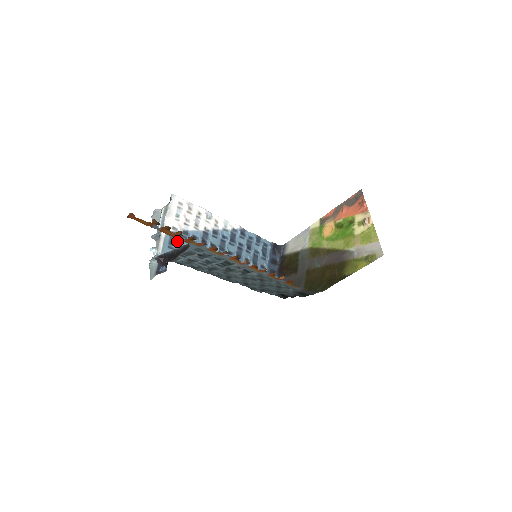
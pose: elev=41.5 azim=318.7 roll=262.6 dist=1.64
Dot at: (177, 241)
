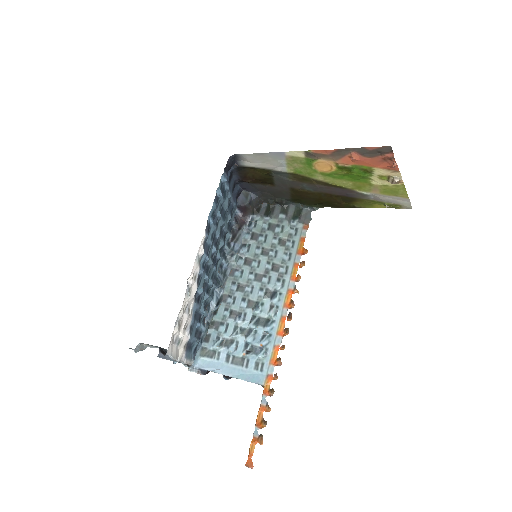
Dot at: (191, 341)
